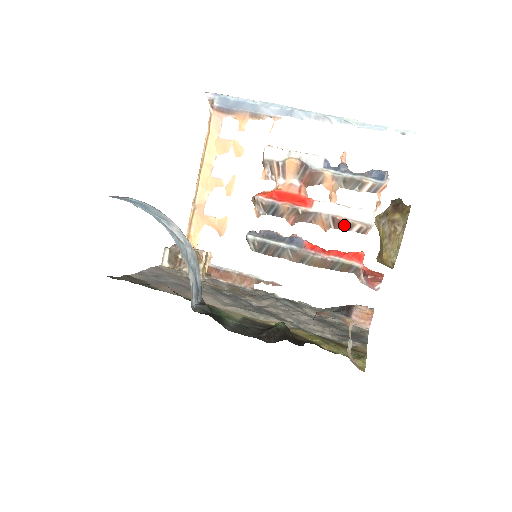
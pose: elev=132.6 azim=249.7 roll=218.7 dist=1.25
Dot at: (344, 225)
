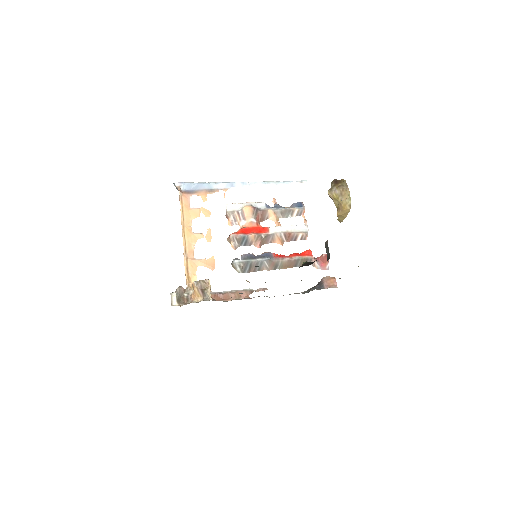
Dot at: (292, 237)
